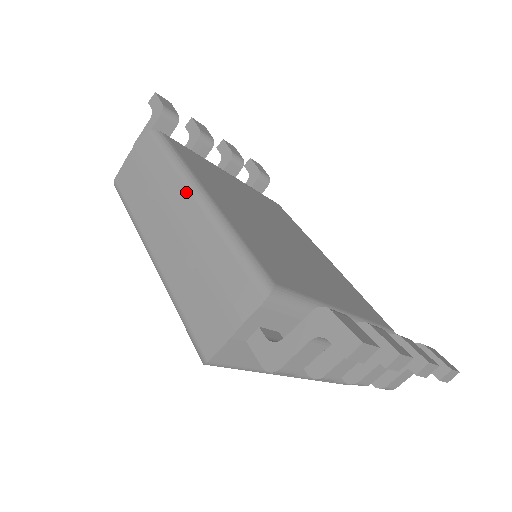
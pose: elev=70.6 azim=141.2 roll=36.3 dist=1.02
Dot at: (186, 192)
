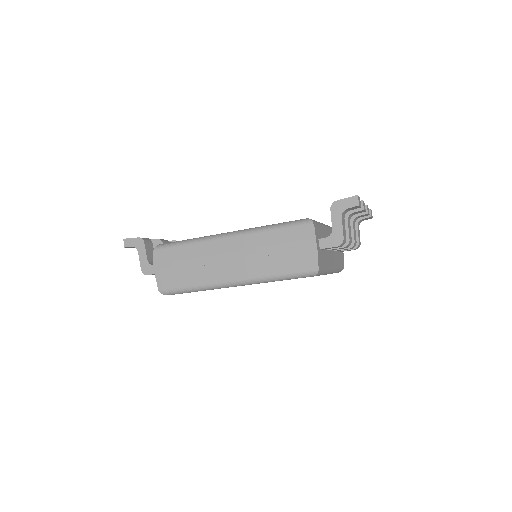
Dot at: (220, 241)
